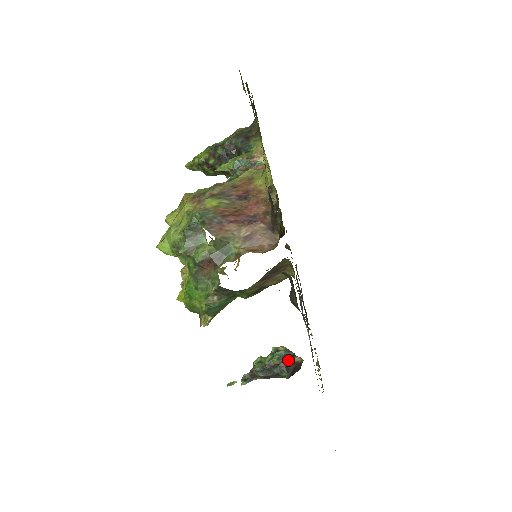
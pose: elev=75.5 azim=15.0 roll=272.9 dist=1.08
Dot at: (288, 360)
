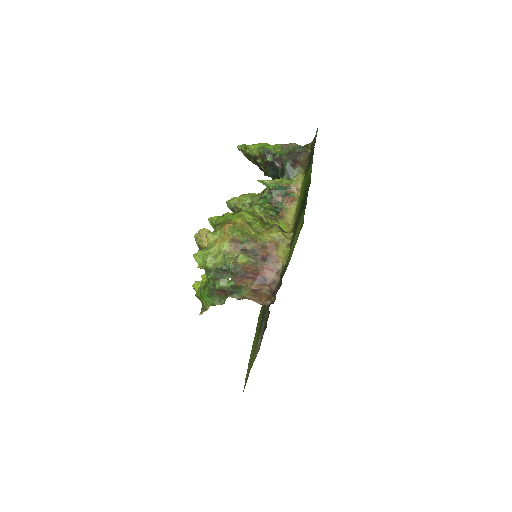
Dot at: occluded
